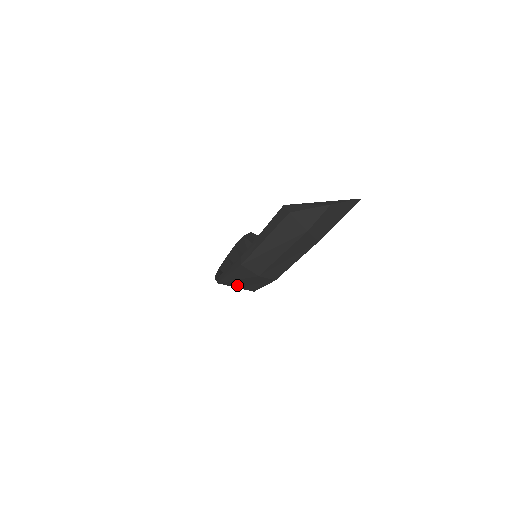
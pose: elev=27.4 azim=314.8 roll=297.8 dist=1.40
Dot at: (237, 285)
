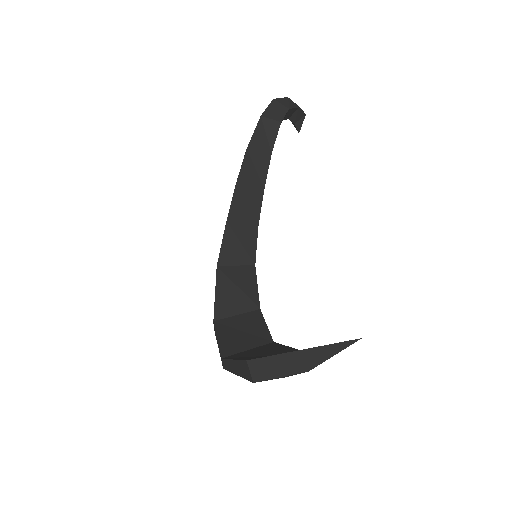
Dot at: occluded
